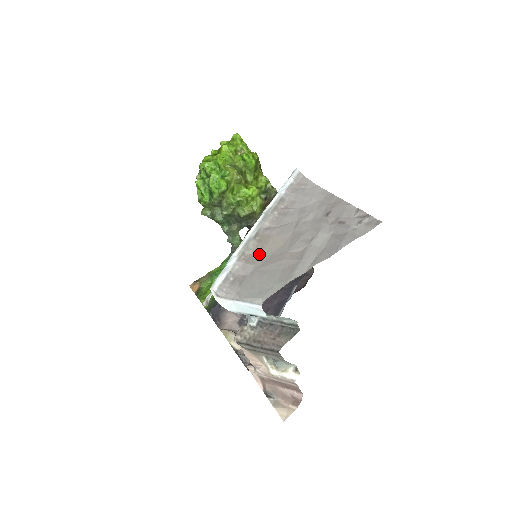
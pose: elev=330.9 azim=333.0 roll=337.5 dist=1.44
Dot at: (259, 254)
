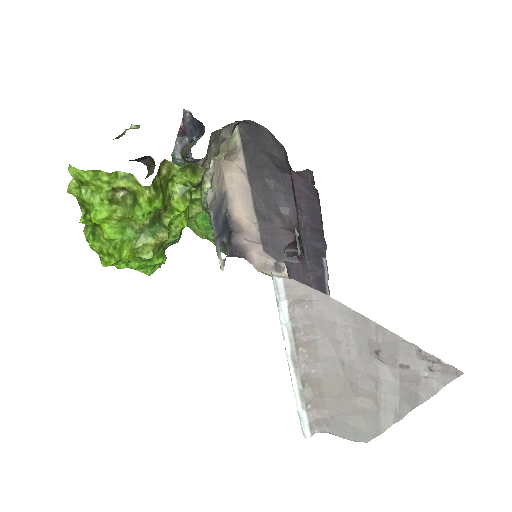
Dot at: (323, 399)
